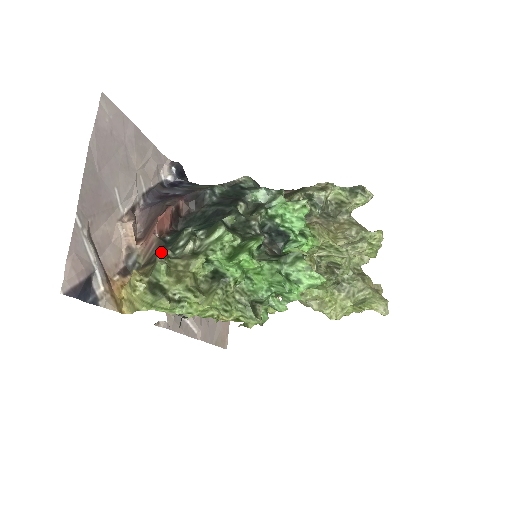
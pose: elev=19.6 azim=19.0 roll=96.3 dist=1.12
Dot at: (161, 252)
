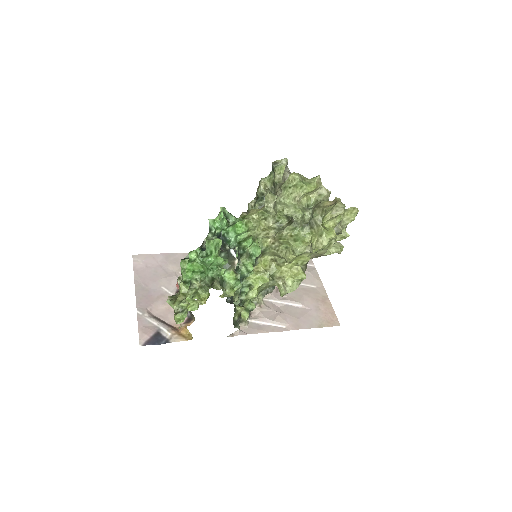
Dot at: (168, 296)
